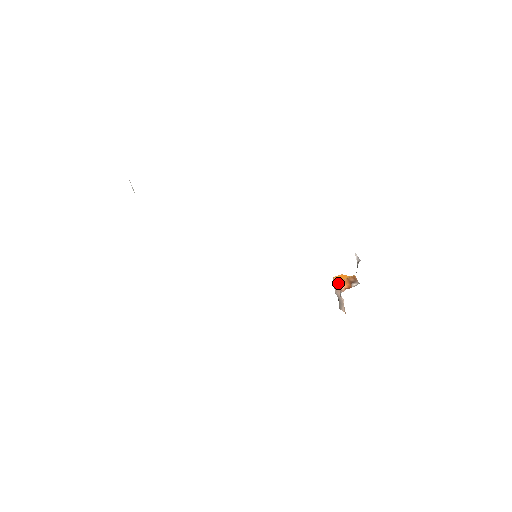
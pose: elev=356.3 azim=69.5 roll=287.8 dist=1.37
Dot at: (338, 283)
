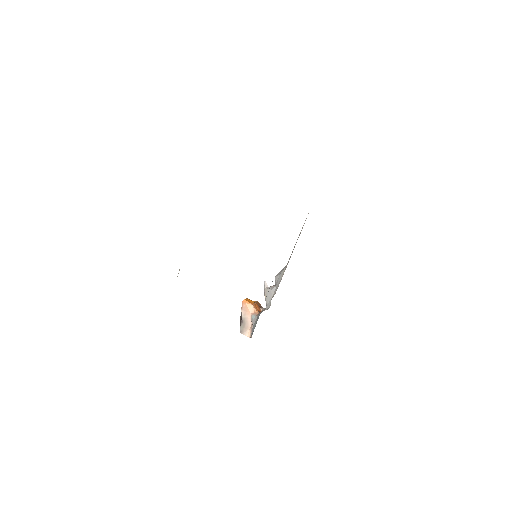
Dot at: (251, 305)
